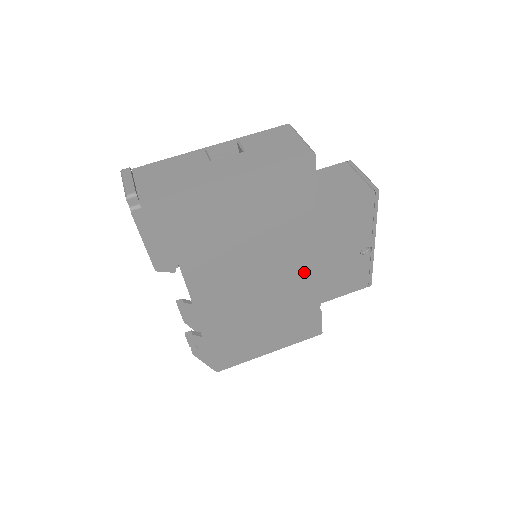
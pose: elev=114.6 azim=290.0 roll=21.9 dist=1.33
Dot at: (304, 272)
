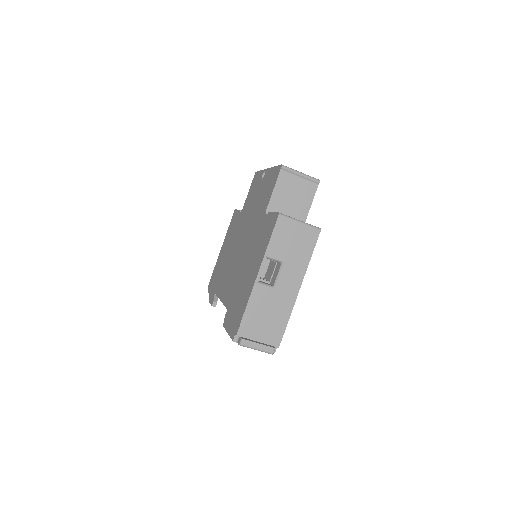
Dot at: occluded
